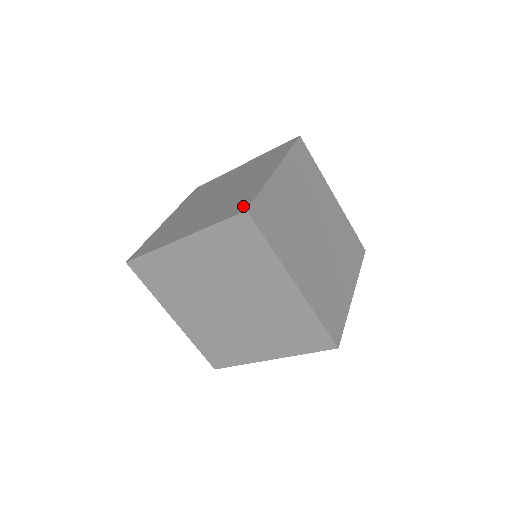
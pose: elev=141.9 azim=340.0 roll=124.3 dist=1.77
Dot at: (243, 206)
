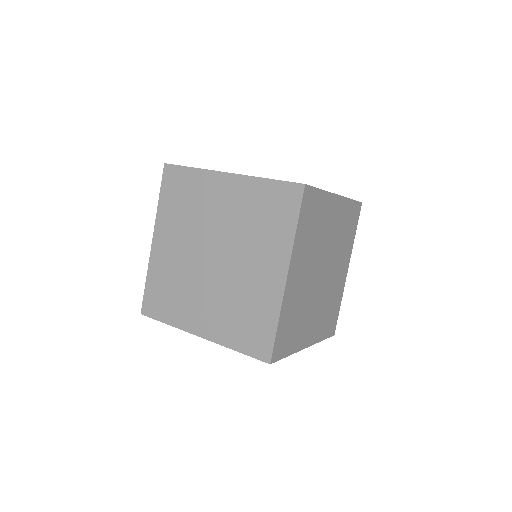
Dot at: occluded
